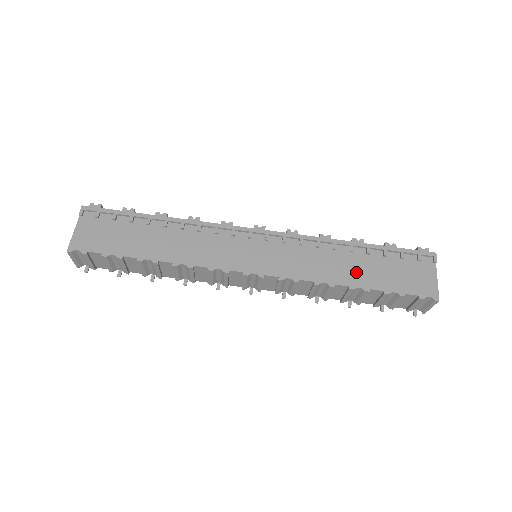
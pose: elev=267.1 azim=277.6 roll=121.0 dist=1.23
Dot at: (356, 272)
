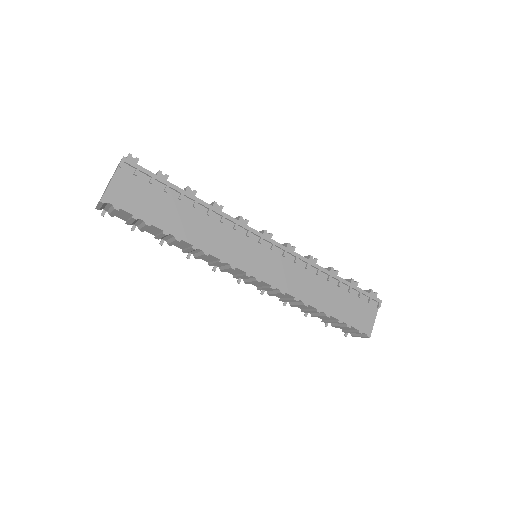
Dot at: (326, 299)
